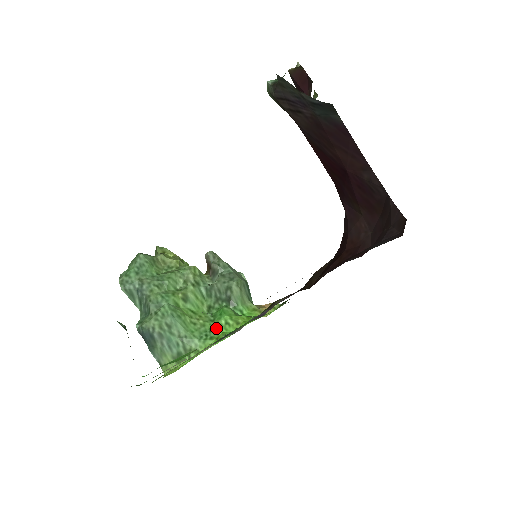
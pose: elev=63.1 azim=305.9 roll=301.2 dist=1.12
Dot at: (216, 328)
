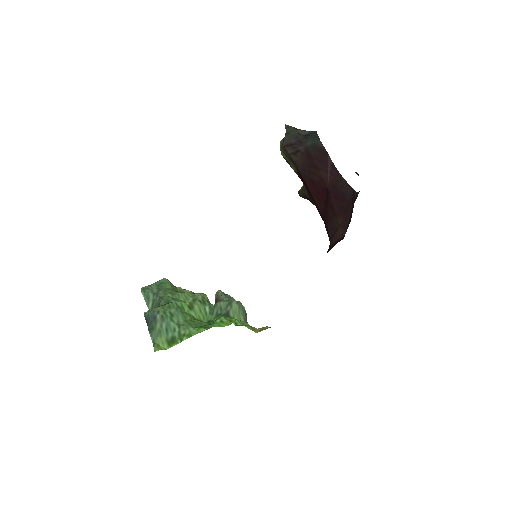
Dot at: (211, 324)
